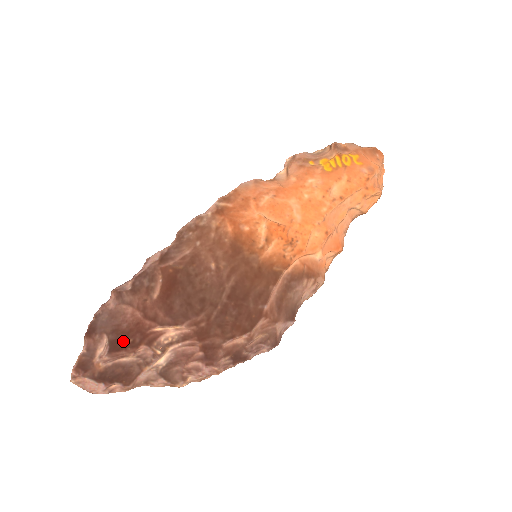
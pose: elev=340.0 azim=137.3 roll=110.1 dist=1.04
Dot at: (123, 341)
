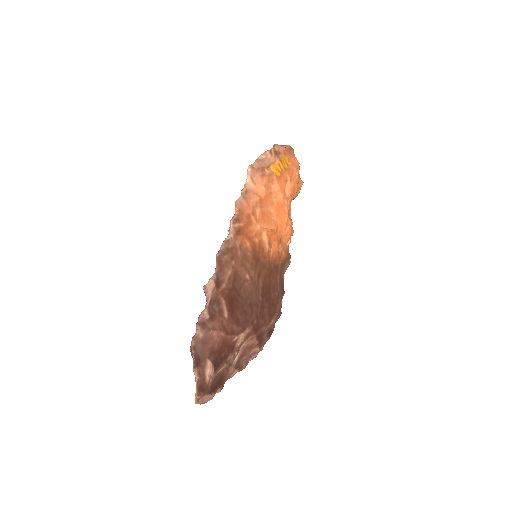
Dot at: (219, 358)
